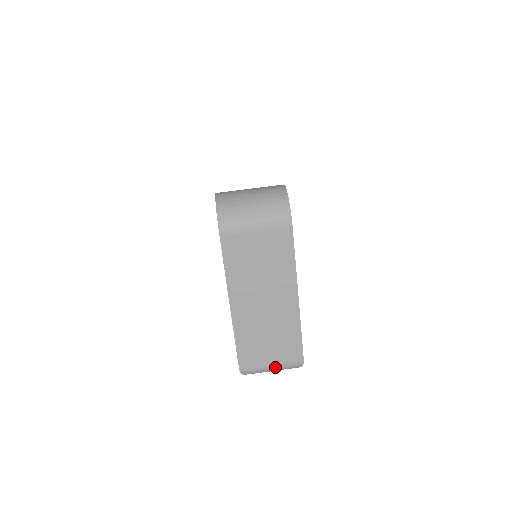
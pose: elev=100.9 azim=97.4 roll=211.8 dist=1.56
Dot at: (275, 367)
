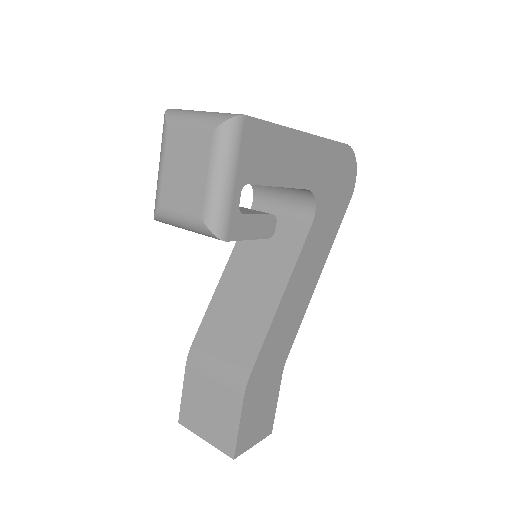
Dot at: (207, 112)
